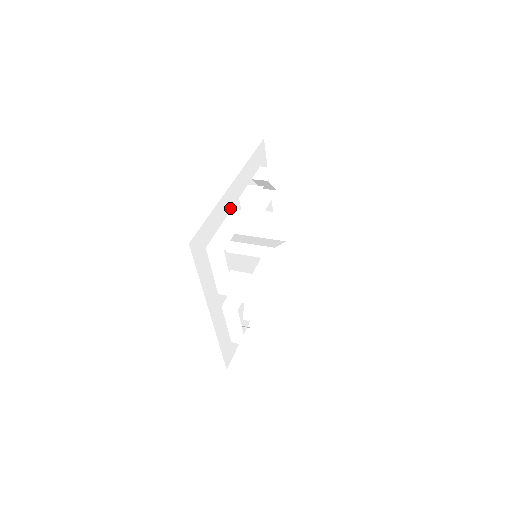
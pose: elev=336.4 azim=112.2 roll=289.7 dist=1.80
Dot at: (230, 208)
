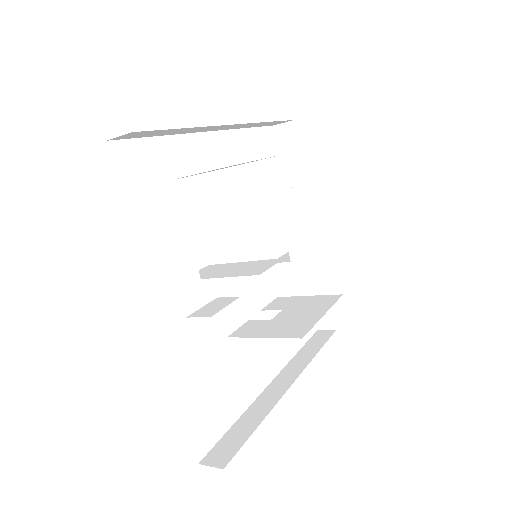
Dot at: (208, 165)
